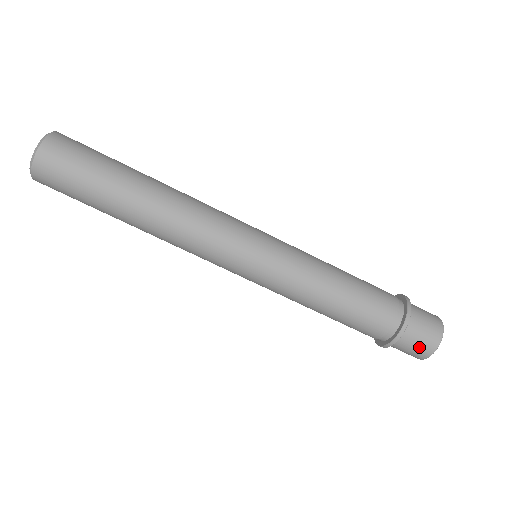
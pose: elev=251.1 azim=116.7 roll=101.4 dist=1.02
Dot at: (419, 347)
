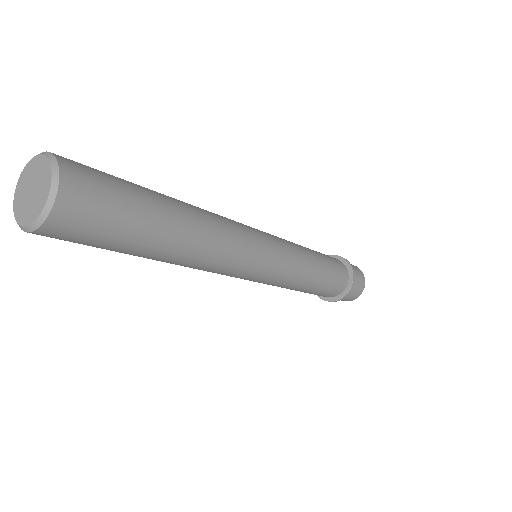
Dot at: occluded
